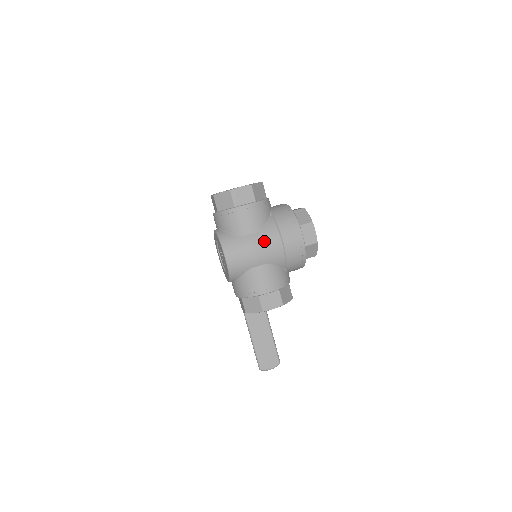
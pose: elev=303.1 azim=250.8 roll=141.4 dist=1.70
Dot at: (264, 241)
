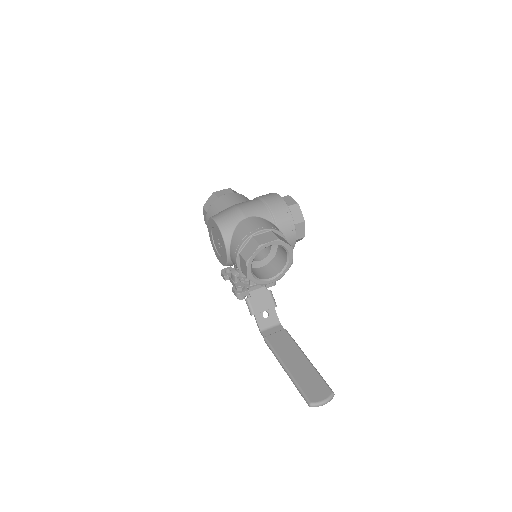
Dot at: (246, 203)
